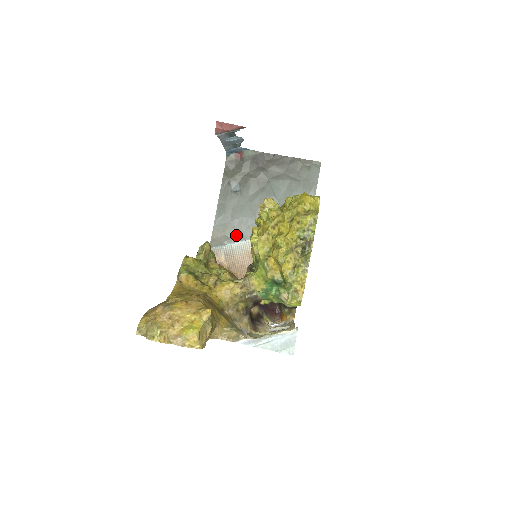
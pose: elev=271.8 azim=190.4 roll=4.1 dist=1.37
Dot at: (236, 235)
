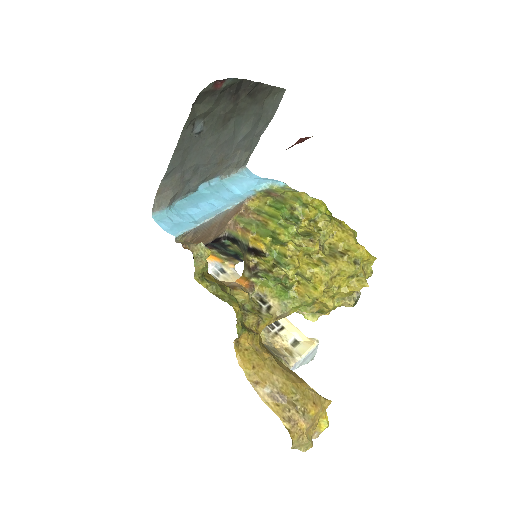
Dot at: (183, 186)
